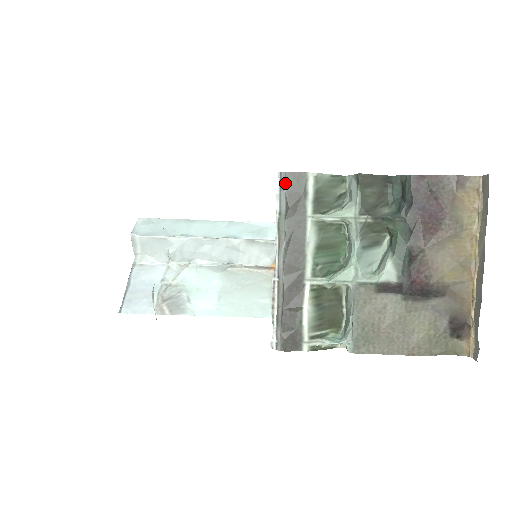
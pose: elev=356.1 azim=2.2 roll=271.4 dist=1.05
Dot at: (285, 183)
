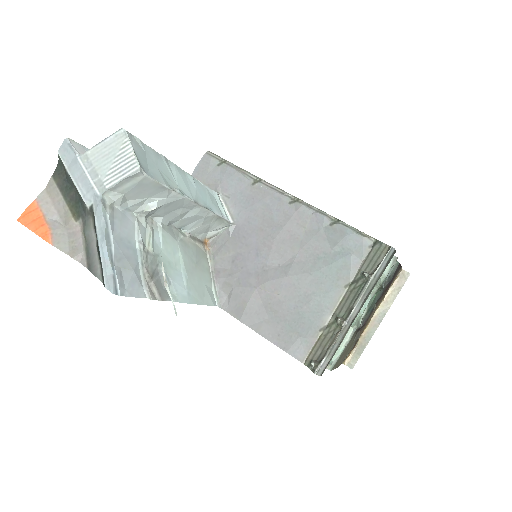
Dot at: (390, 257)
